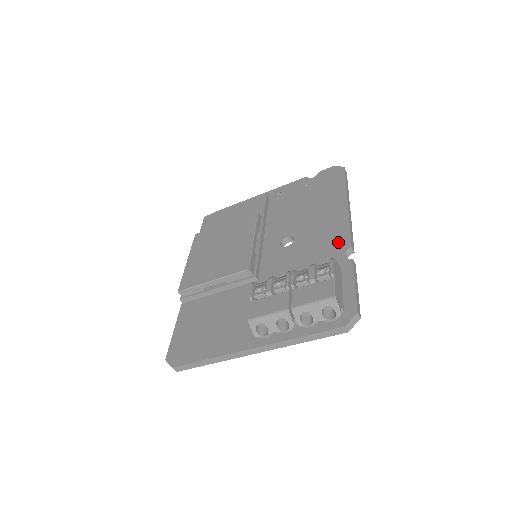
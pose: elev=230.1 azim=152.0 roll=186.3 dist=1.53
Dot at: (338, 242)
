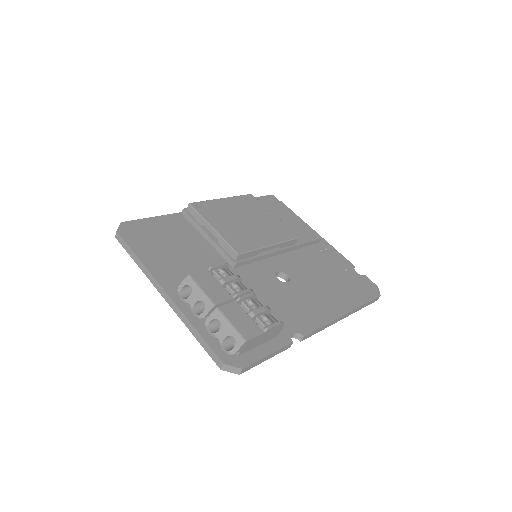
Dot at: (304, 322)
